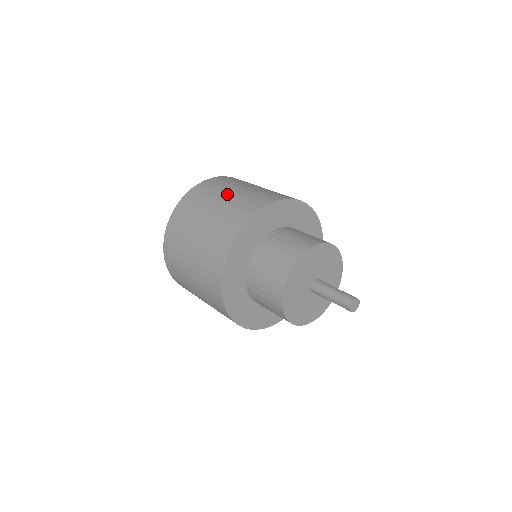
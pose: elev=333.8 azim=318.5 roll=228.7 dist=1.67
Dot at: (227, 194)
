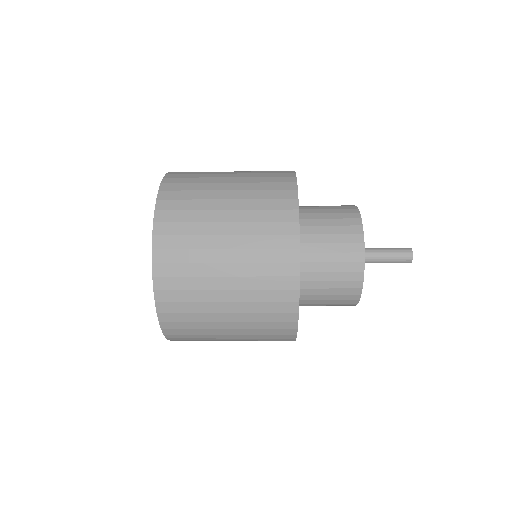
Dot at: (228, 173)
